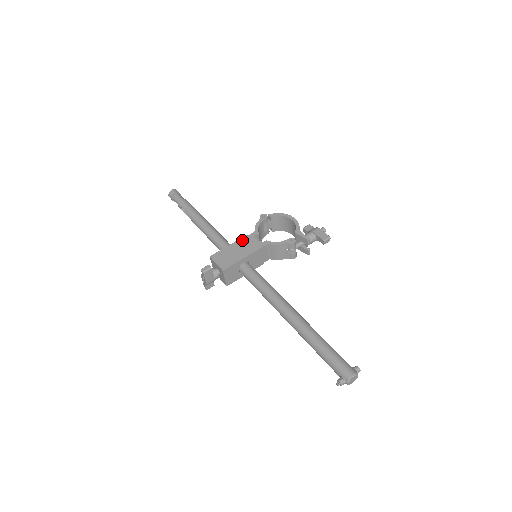
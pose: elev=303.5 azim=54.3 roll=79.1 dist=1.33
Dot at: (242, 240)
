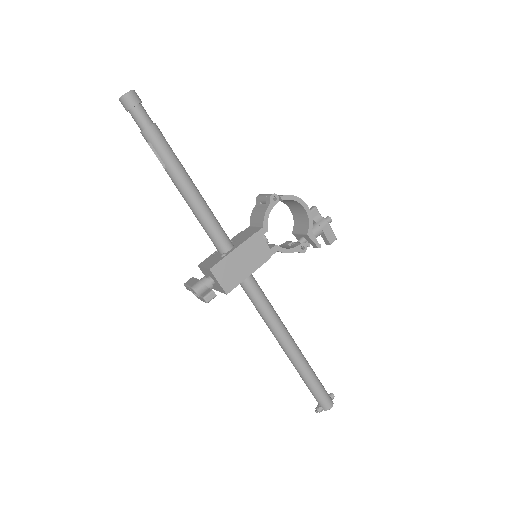
Dot at: (249, 243)
